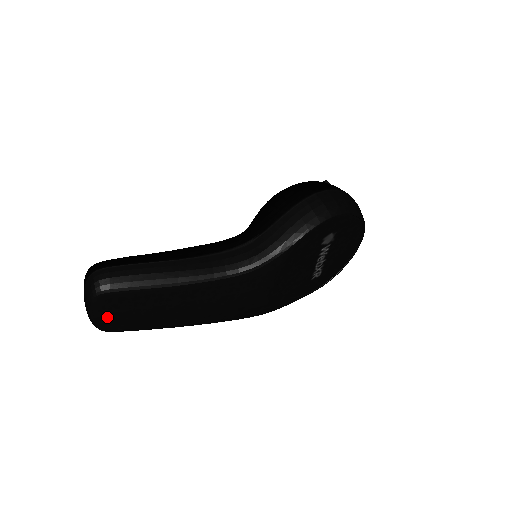
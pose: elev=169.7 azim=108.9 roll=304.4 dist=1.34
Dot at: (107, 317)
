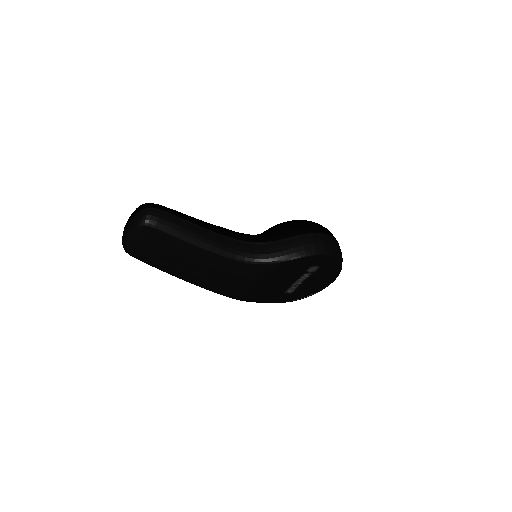
Dot at: (138, 244)
